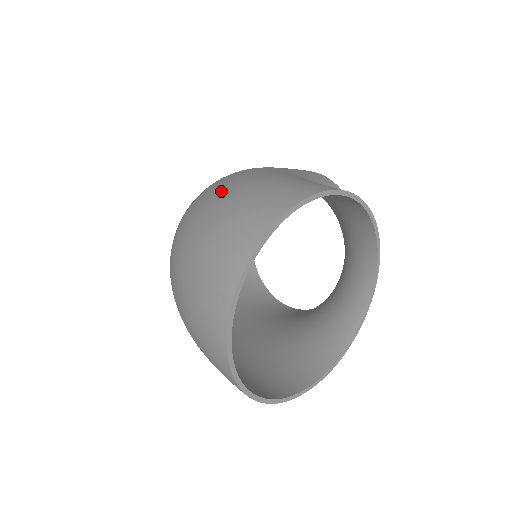
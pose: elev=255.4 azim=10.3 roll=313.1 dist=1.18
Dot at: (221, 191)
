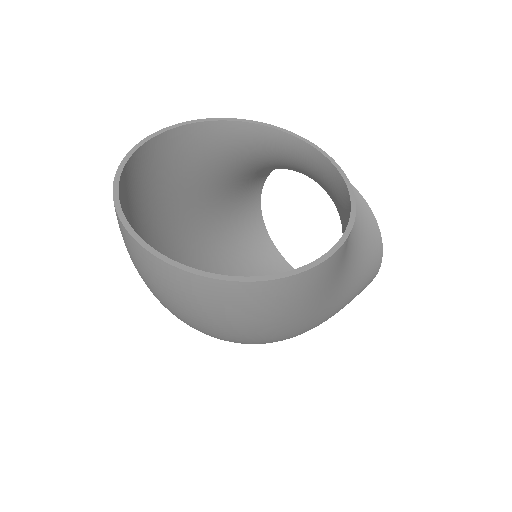
Dot at: occluded
